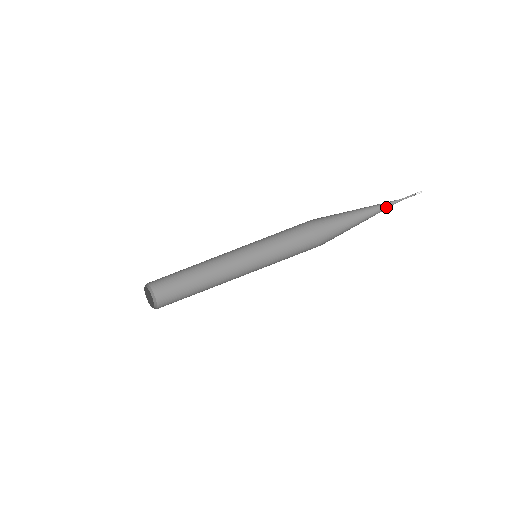
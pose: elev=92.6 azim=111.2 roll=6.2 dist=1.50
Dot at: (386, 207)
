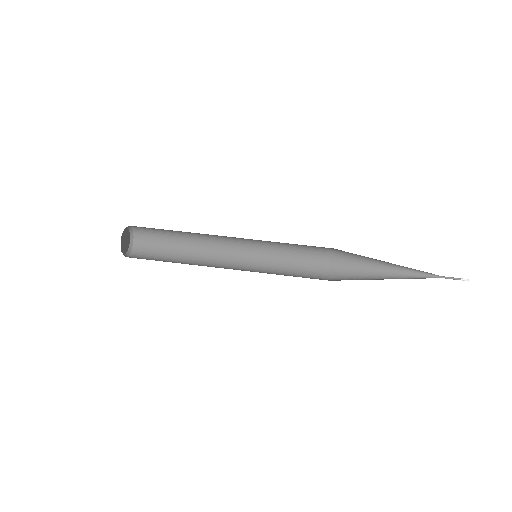
Dot at: (422, 278)
